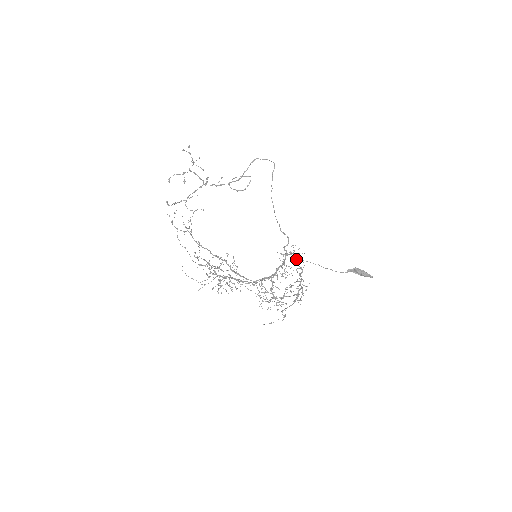
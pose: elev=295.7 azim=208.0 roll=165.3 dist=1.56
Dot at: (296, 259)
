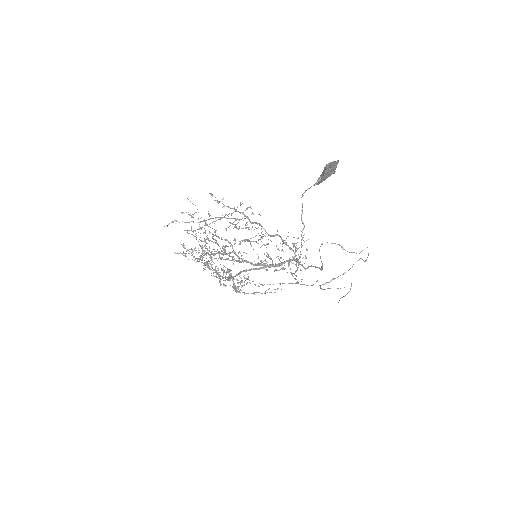
Dot at: occluded
